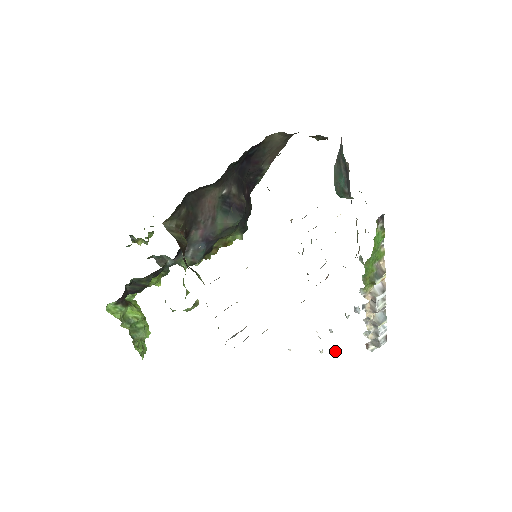
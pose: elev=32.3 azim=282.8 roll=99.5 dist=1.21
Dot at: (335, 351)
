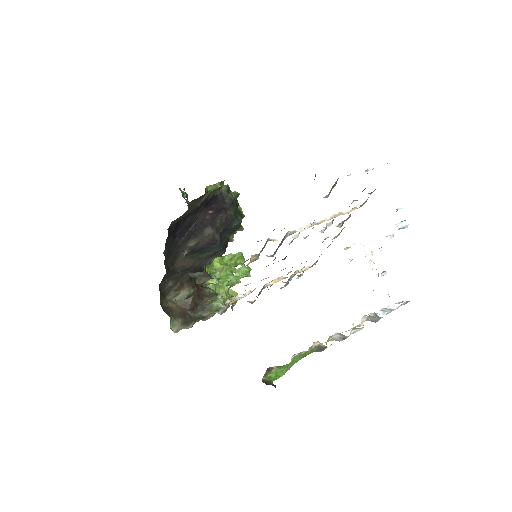
Dot at: (383, 275)
